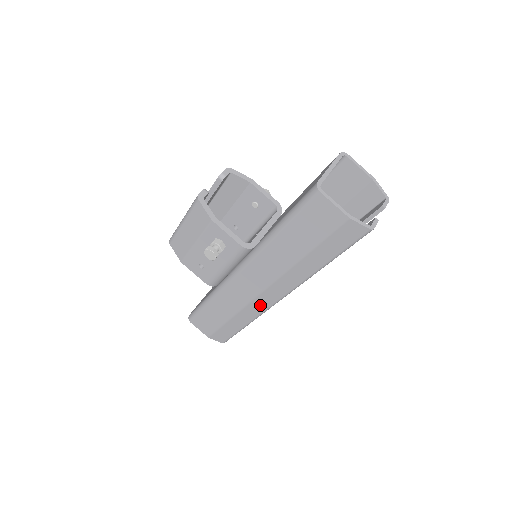
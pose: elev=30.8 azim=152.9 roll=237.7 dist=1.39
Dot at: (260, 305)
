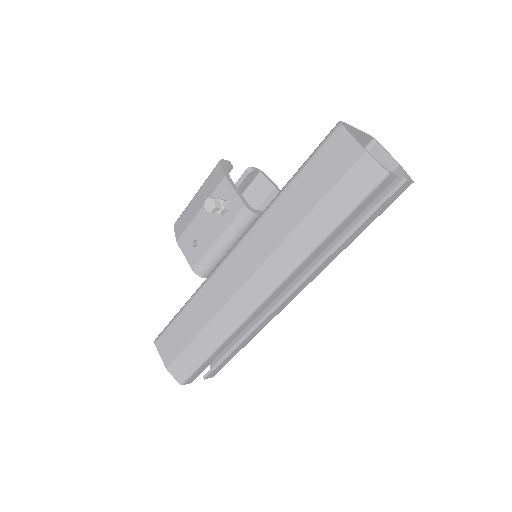
Dot at: (241, 305)
